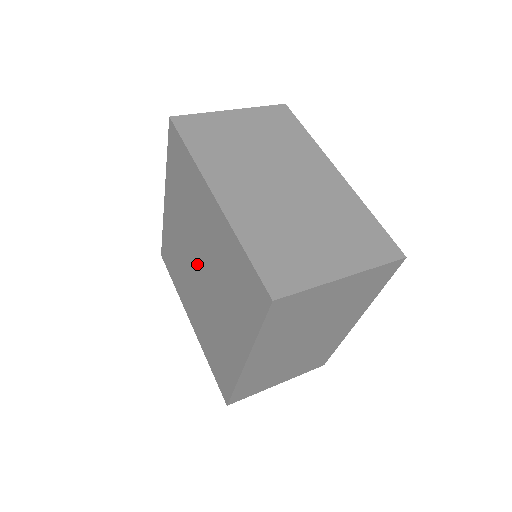
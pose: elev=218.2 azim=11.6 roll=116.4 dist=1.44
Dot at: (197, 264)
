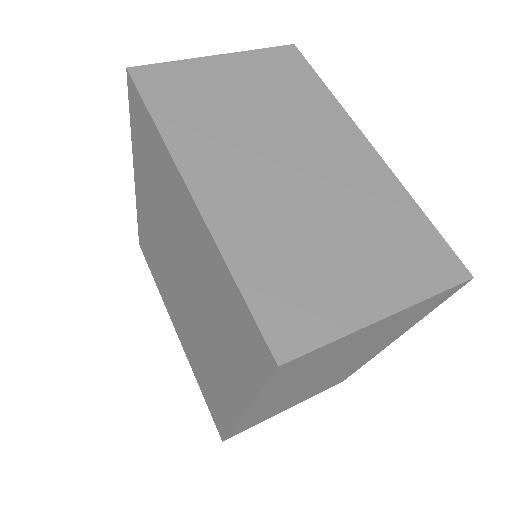
Dot at: (177, 271)
